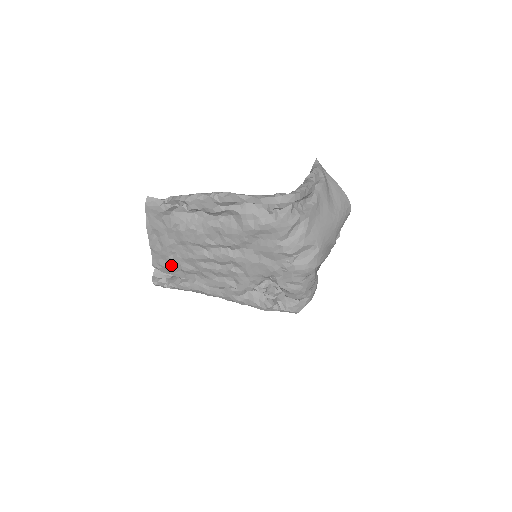
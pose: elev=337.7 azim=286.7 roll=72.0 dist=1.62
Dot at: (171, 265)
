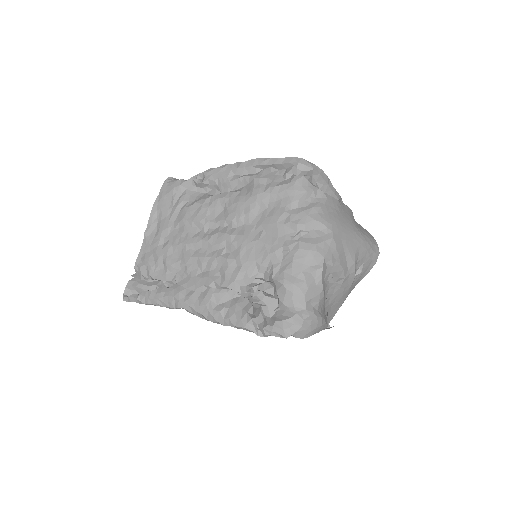
Dot at: (156, 259)
